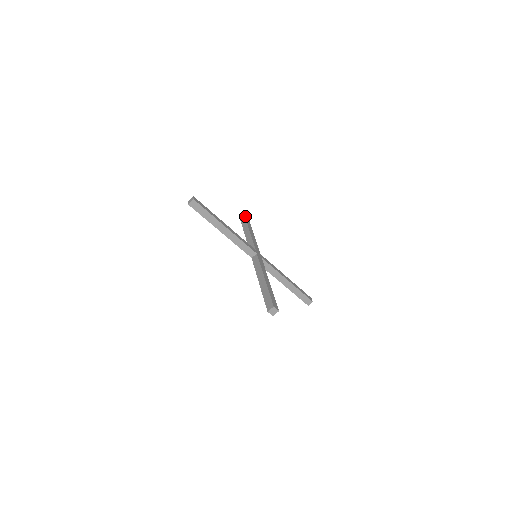
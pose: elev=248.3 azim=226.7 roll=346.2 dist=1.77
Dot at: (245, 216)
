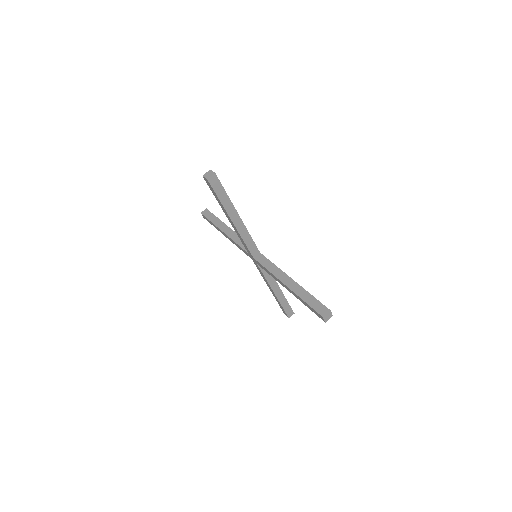
Dot at: (210, 212)
